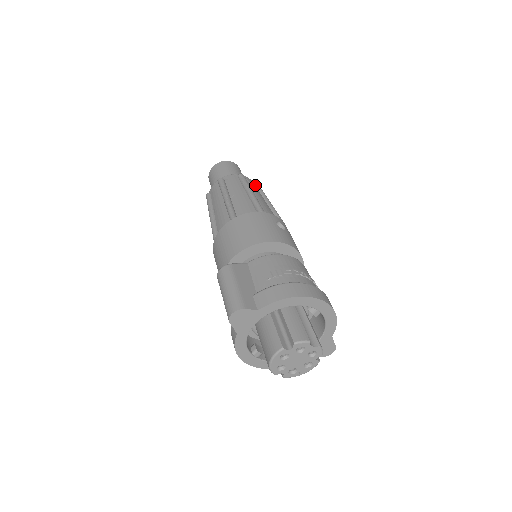
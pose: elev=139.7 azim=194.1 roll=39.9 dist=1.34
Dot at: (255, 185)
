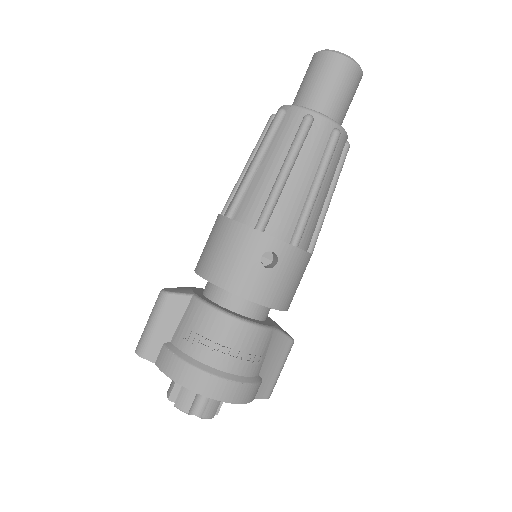
Dot at: (329, 136)
